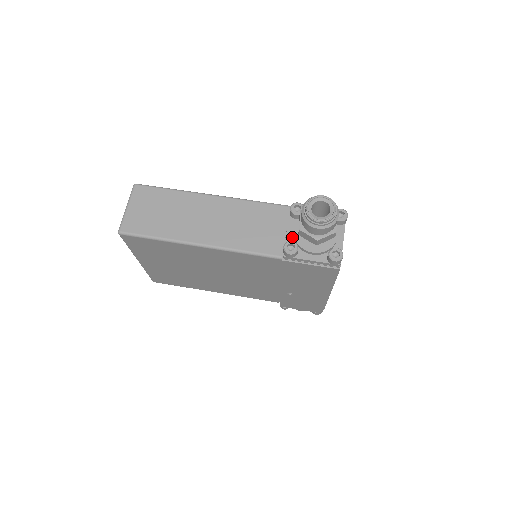
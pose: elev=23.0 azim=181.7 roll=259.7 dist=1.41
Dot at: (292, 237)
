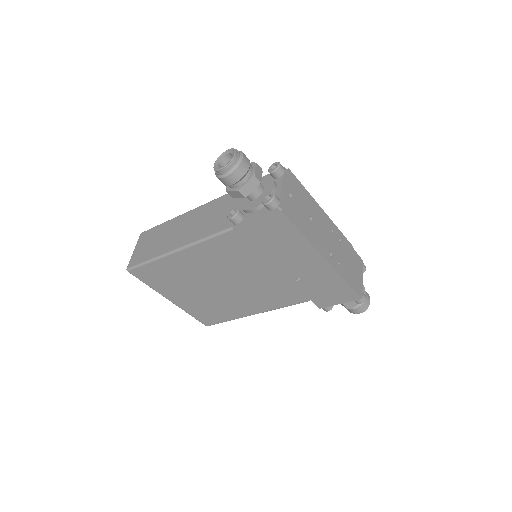
Dot at: (240, 208)
